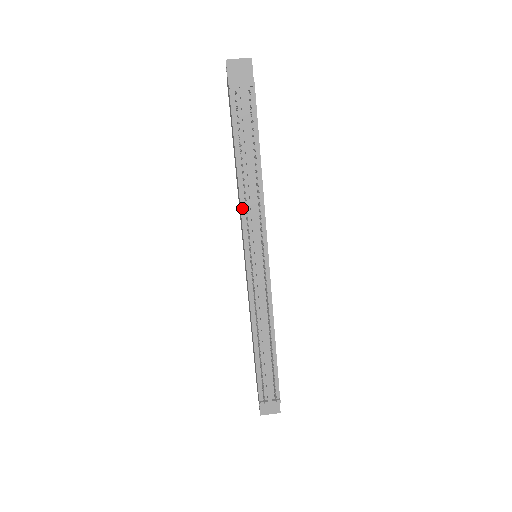
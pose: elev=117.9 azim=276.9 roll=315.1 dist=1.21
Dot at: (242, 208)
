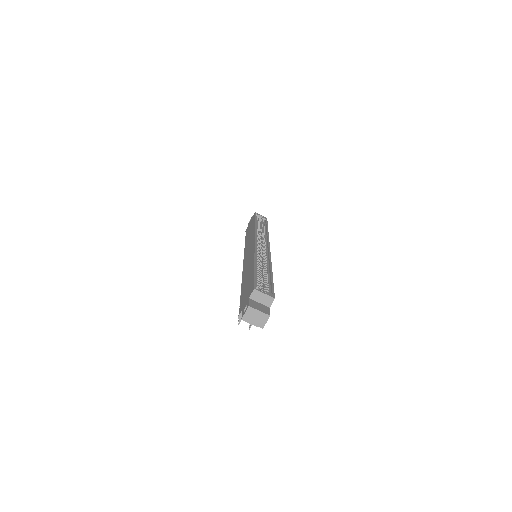
Dot at: occluded
